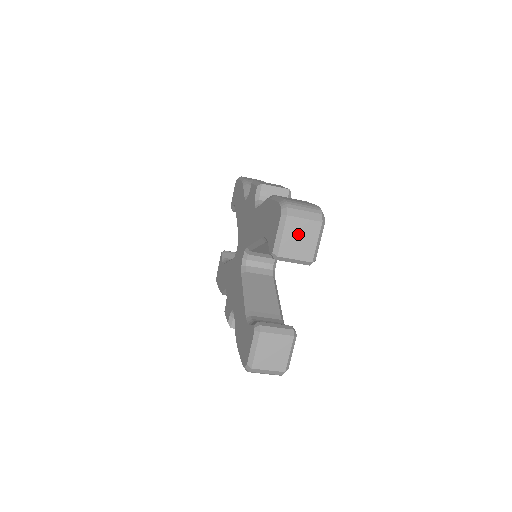
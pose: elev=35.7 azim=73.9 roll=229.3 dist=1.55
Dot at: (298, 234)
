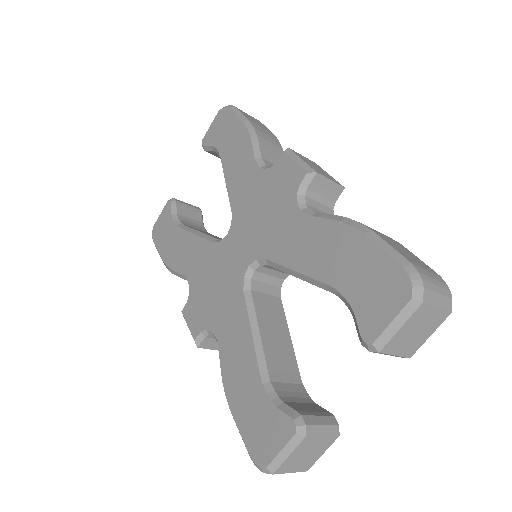
Dot at: (418, 326)
